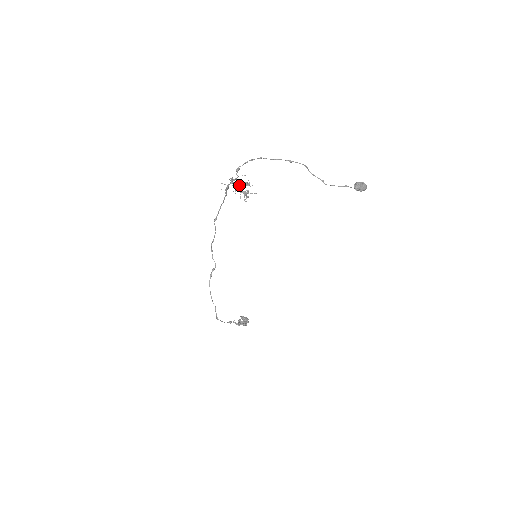
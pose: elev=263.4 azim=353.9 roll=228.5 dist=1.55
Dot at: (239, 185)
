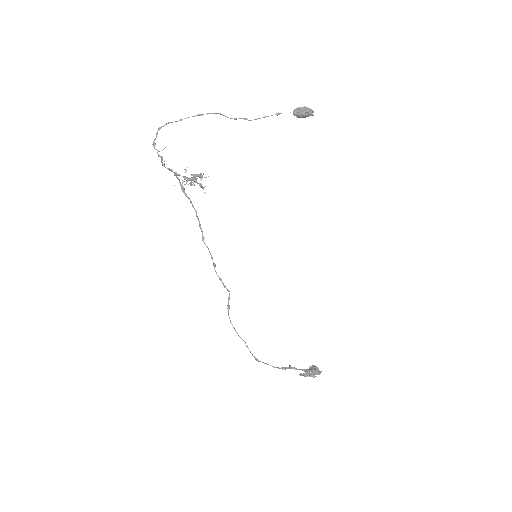
Dot at: occluded
